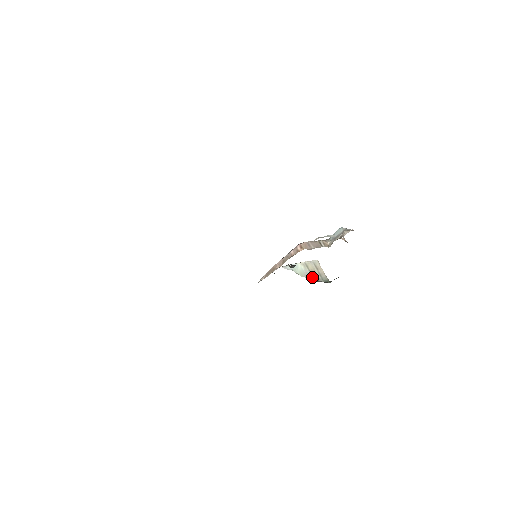
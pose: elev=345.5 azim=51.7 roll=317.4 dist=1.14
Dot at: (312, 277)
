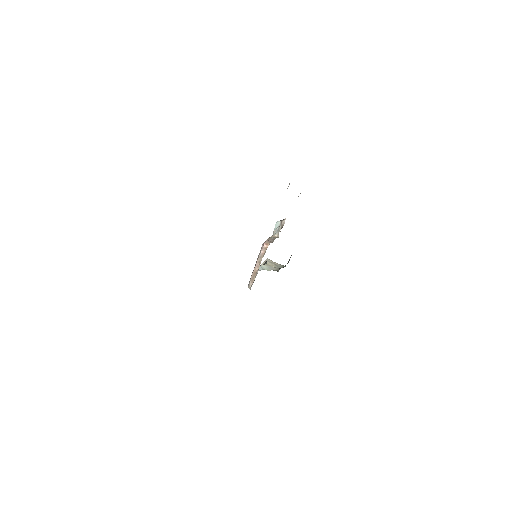
Dot at: (275, 268)
